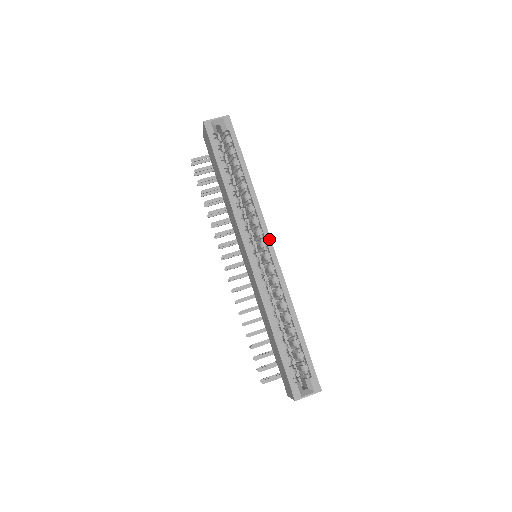
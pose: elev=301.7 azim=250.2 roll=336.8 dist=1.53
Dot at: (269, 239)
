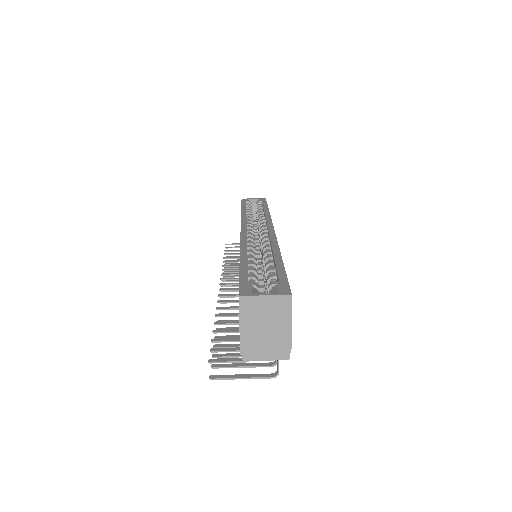
Dot at: (271, 226)
